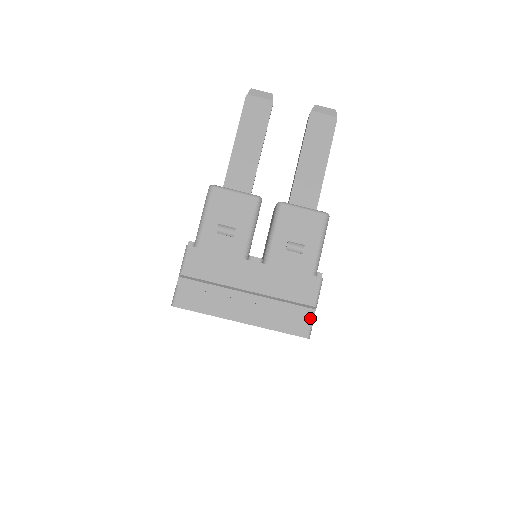
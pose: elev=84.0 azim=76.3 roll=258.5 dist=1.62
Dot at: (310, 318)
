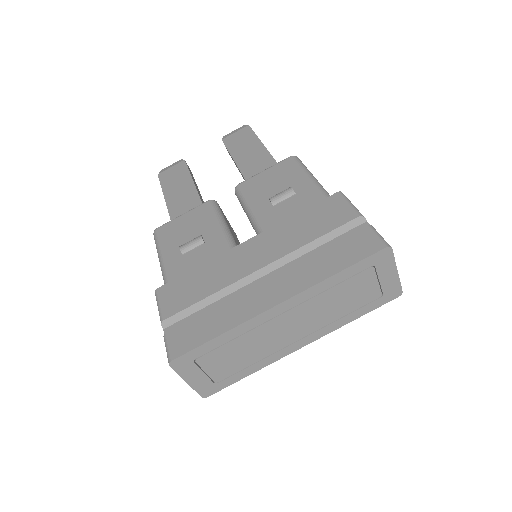
Dot at: (366, 228)
